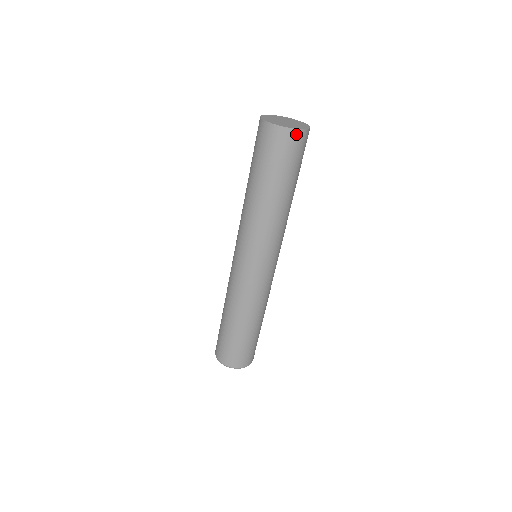
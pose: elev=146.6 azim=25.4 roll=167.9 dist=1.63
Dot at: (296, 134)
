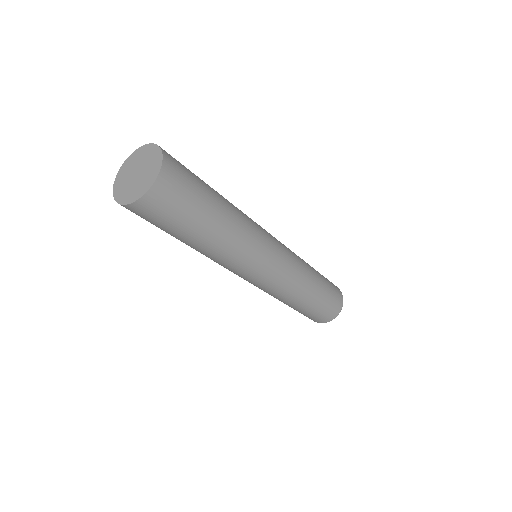
Dot at: (140, 205)
